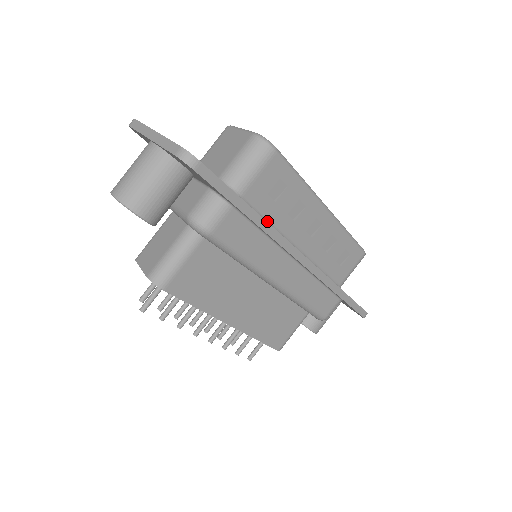
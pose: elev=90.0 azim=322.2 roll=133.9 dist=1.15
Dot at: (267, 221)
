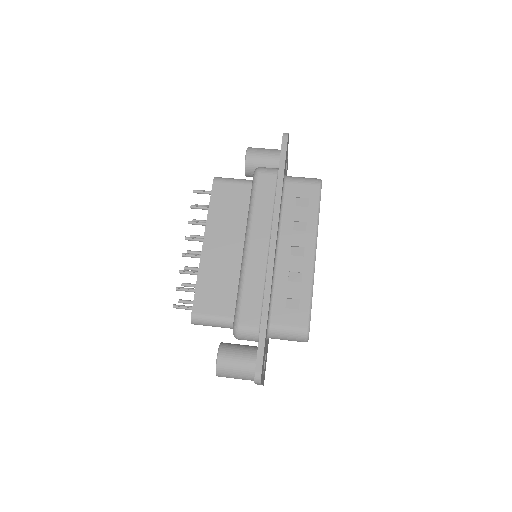
Dot at: (282, 209)
